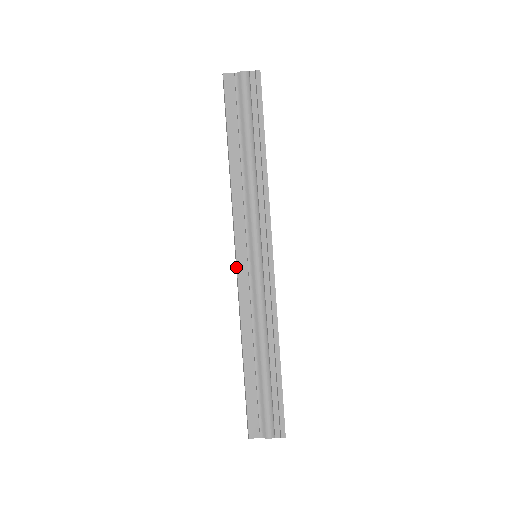
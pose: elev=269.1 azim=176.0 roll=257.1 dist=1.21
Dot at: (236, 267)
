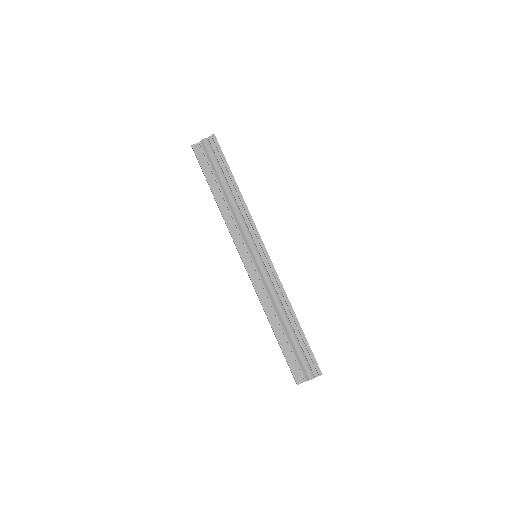
Dot at: (245, 268)
